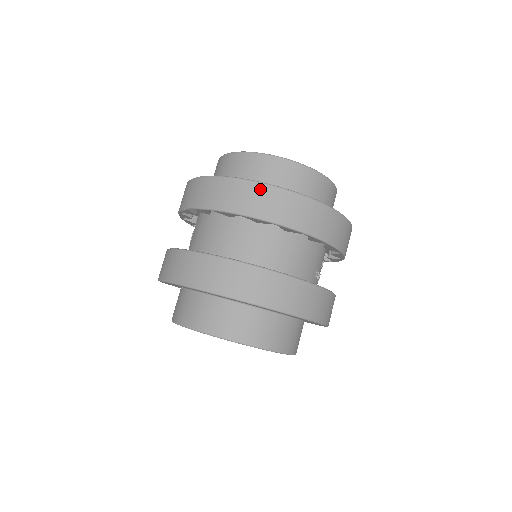
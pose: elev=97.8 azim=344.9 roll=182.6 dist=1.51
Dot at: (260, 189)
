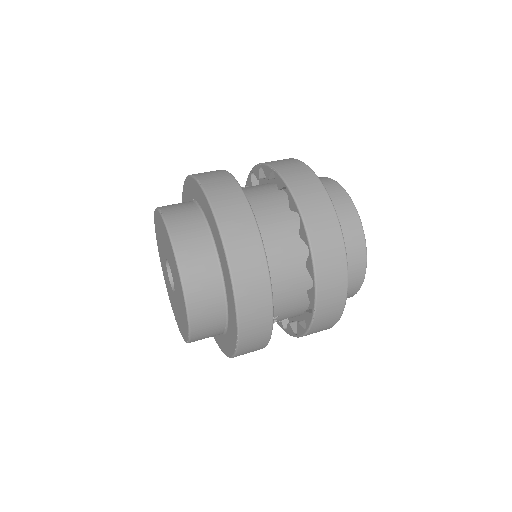
Dot at: (332, 220)
